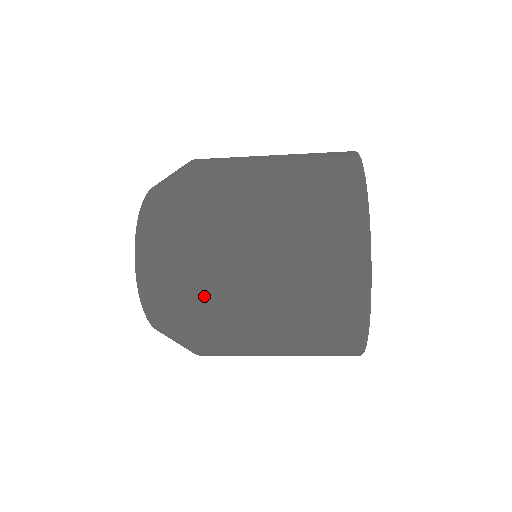
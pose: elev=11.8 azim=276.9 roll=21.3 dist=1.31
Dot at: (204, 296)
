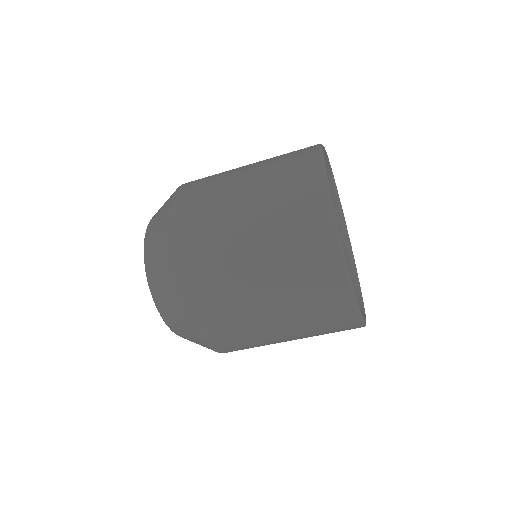
Dot at: (195, 256)
